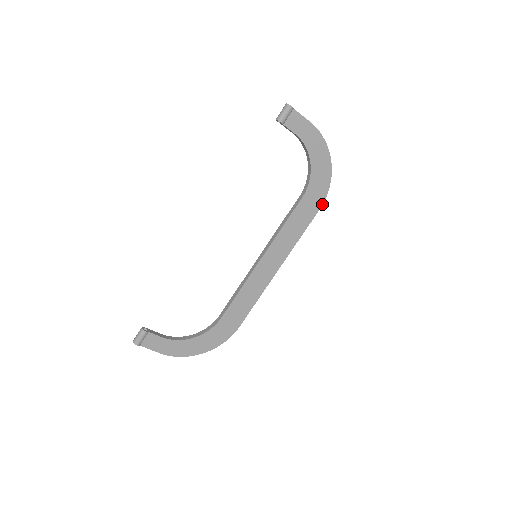
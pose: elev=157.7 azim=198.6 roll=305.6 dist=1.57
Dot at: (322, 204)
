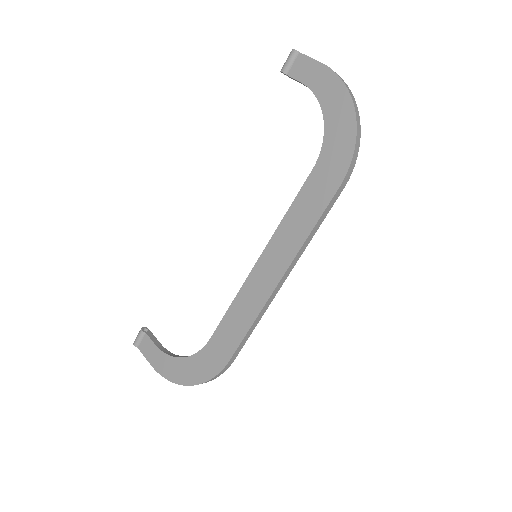
Dot at: (344, 178)
